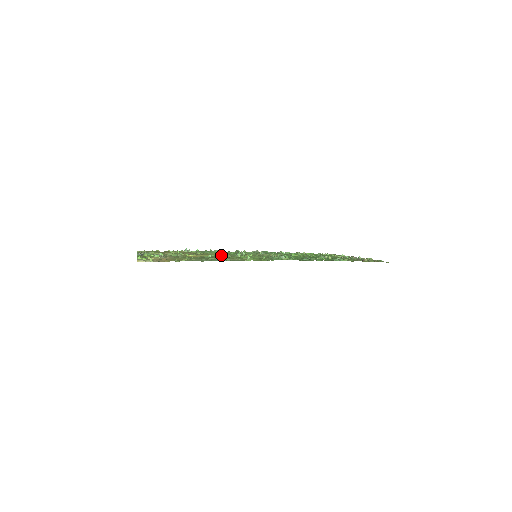
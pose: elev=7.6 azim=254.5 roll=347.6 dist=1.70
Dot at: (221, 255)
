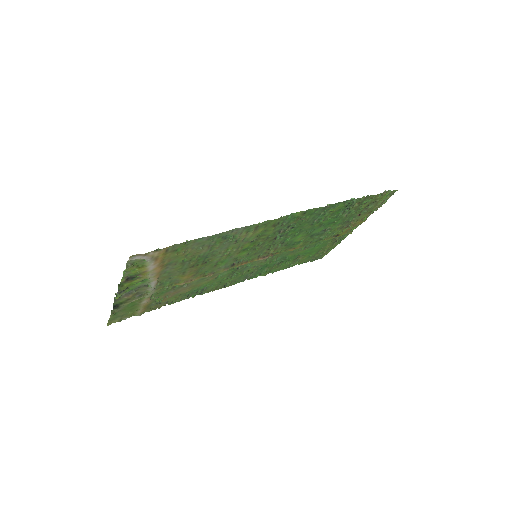
Dot at: (217, 268)
